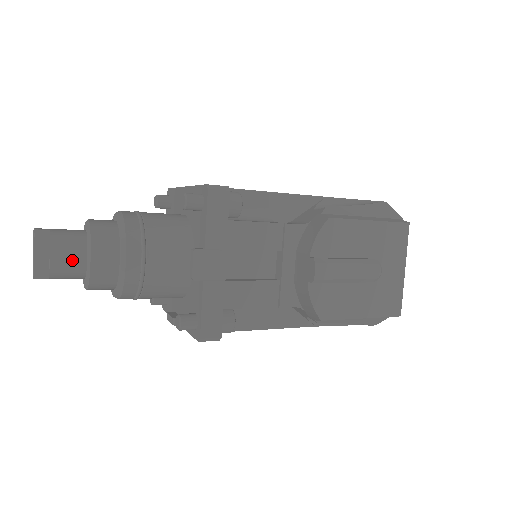
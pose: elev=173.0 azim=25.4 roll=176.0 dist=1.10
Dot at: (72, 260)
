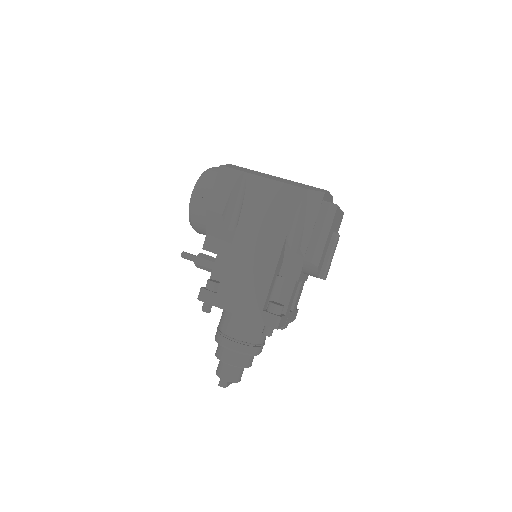
Dot at: occluded
